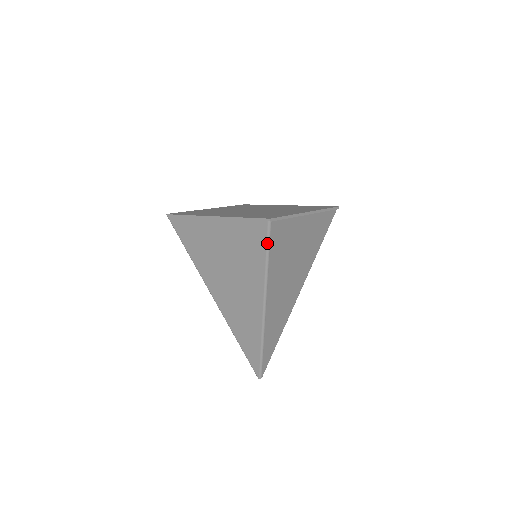
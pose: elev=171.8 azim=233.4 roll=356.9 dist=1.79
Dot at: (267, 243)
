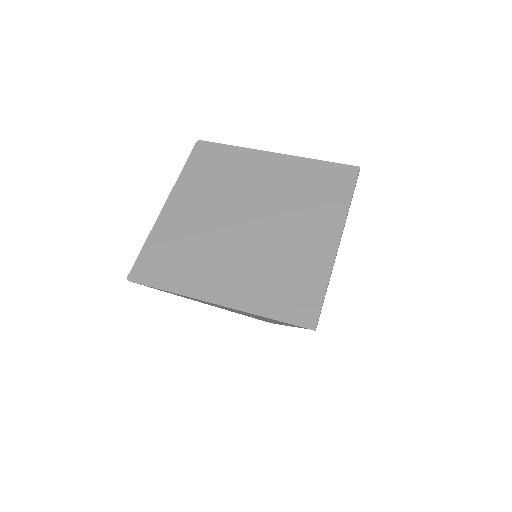
Dot at: occluded
